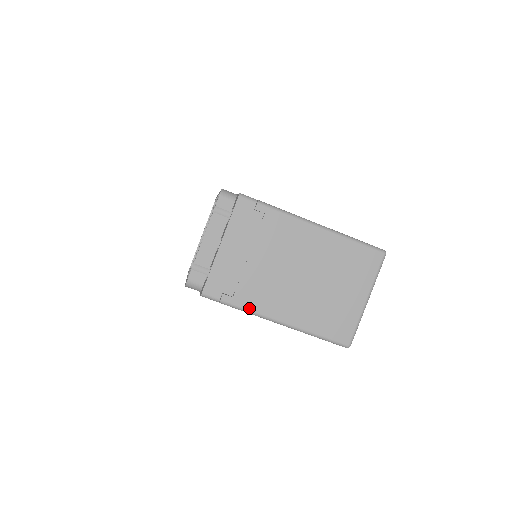
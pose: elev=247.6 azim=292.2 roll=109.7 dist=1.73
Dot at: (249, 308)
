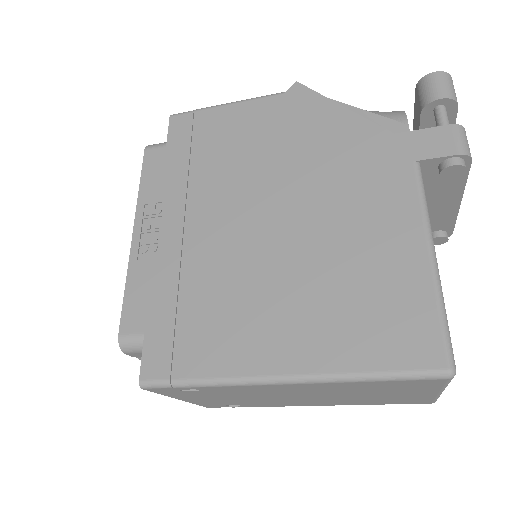
Dot at: (270, 406)
